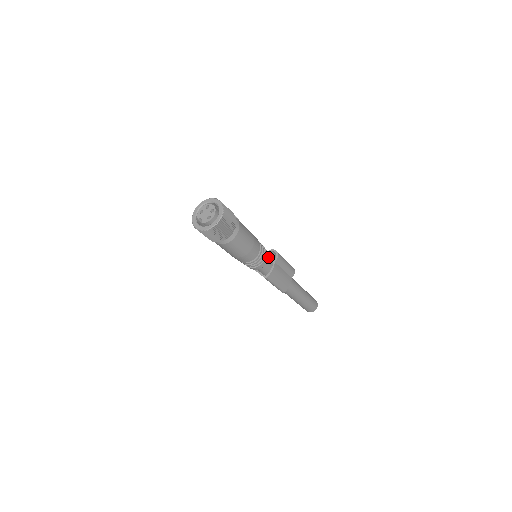
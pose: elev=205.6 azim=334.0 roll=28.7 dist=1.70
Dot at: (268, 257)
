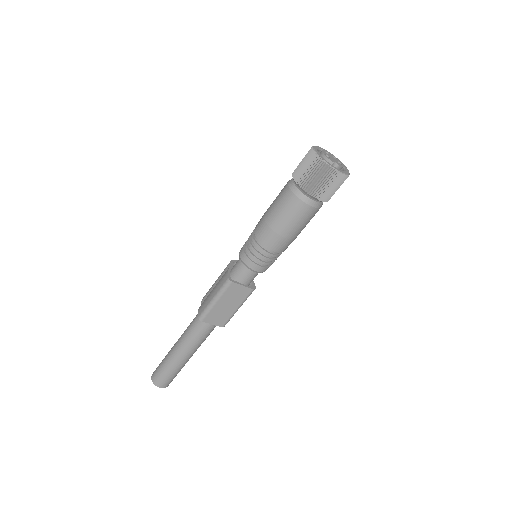
Dot at: occluded
